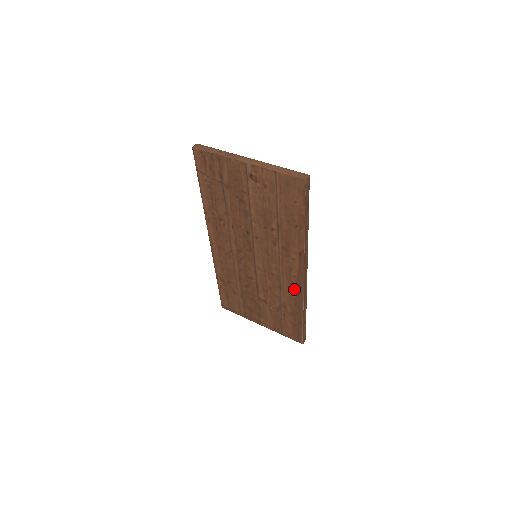
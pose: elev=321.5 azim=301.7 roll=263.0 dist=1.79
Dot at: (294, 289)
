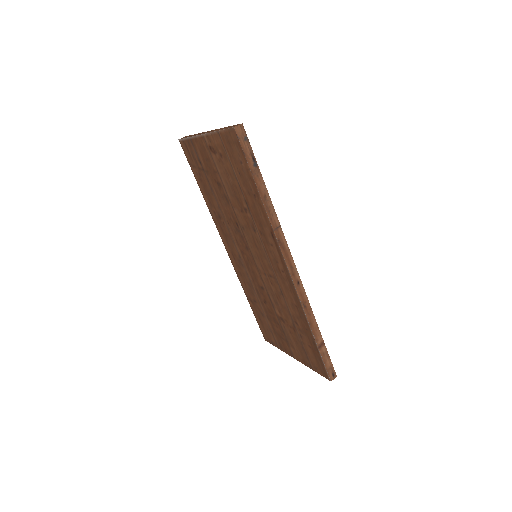
Dot at: (290, 291)
